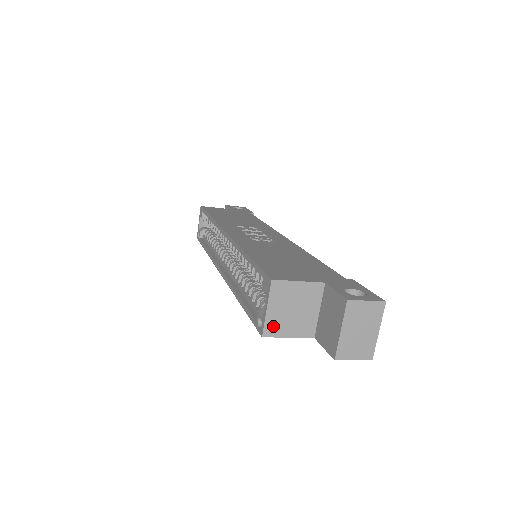
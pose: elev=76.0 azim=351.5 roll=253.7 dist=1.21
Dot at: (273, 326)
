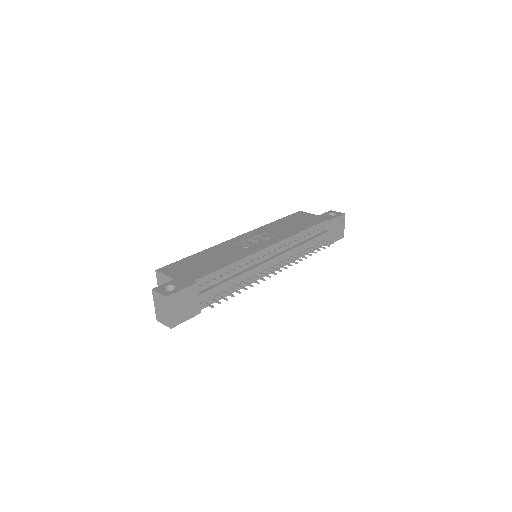
Dot at: occluded
